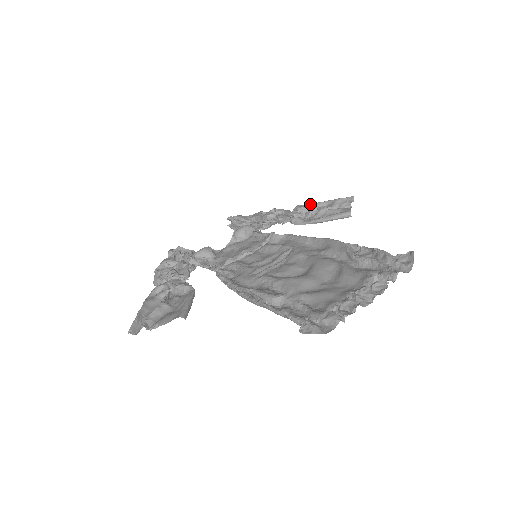
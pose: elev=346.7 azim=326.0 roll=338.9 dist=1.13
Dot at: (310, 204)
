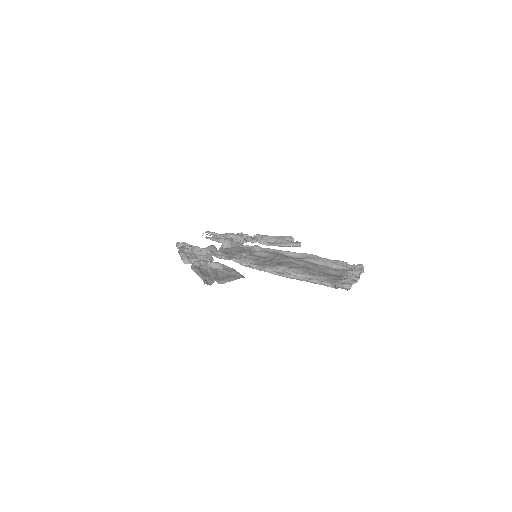
Dot at: (265, 235)
